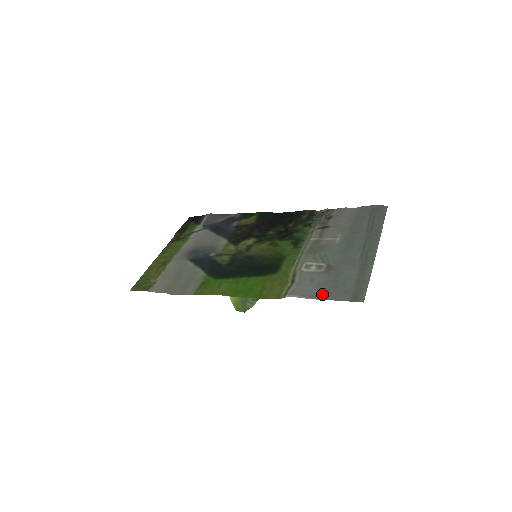
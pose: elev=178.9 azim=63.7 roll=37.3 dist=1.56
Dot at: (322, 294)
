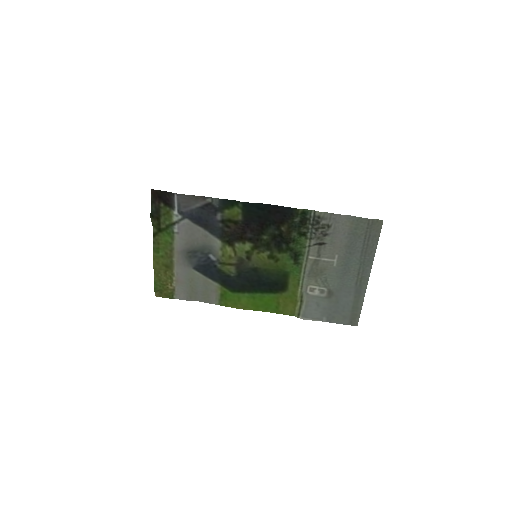
Dot at: (327, 318)
